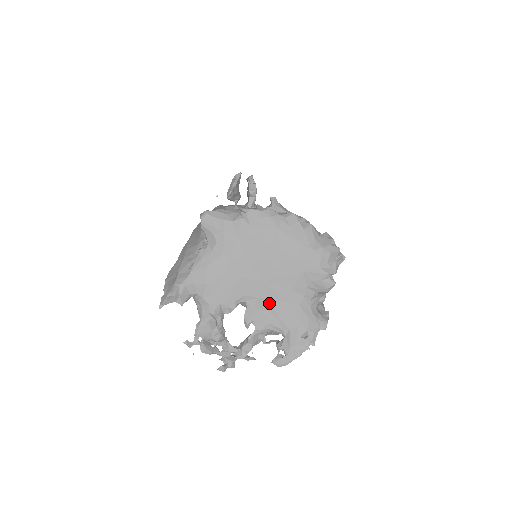
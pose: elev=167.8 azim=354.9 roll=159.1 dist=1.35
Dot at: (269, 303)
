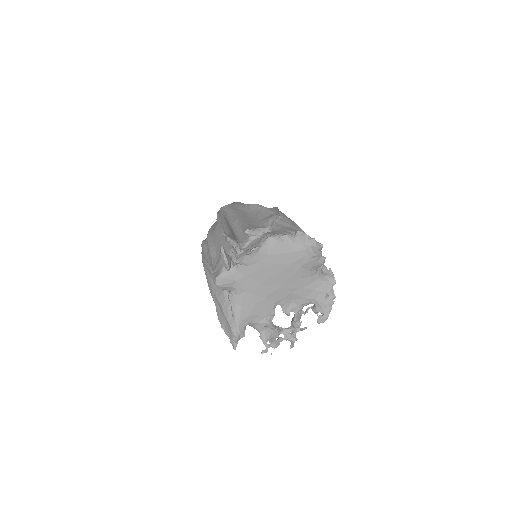
Dot at: (293, 295)
